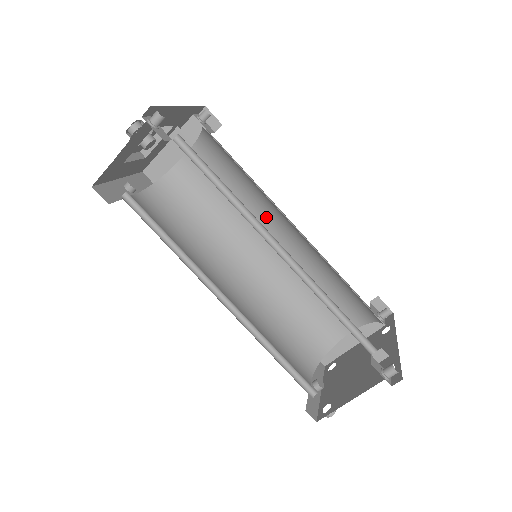
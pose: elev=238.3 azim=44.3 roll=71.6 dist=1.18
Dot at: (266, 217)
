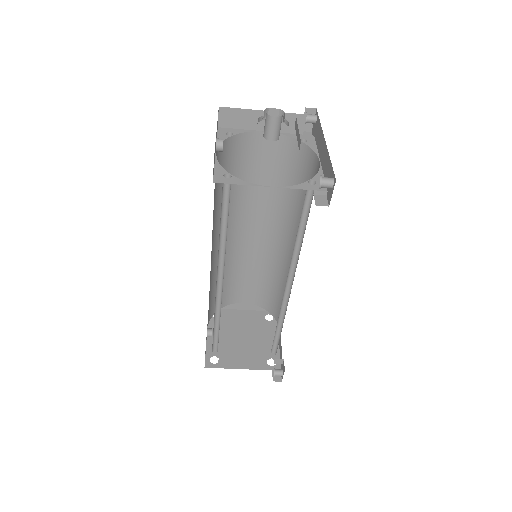
Dot at: (275, 219)
